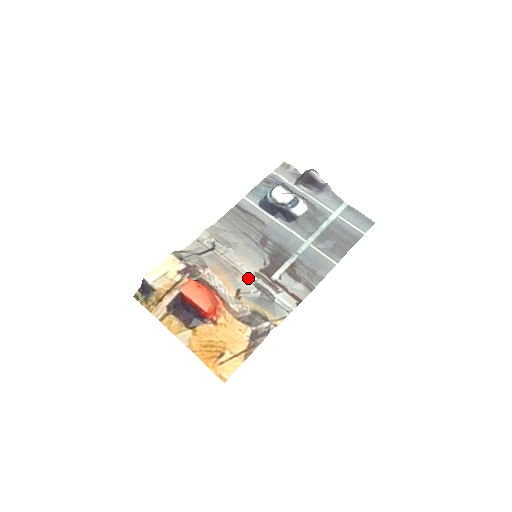
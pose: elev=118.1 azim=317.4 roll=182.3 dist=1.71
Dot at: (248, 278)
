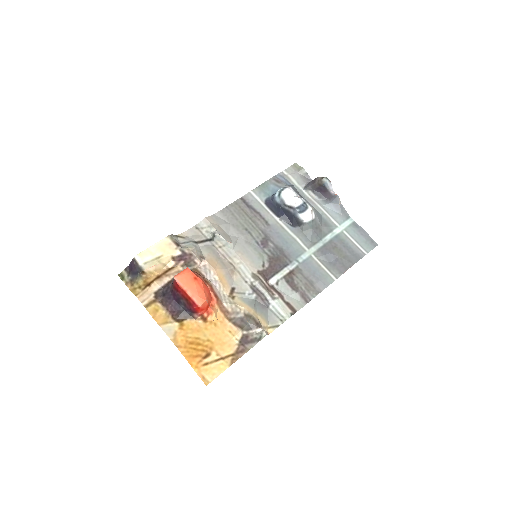
Dot at: (244, 278)
